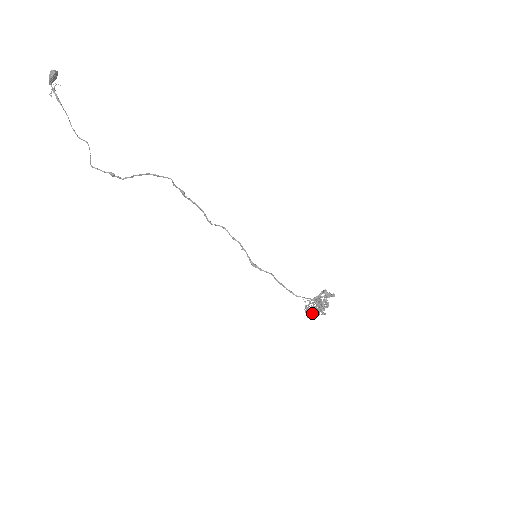
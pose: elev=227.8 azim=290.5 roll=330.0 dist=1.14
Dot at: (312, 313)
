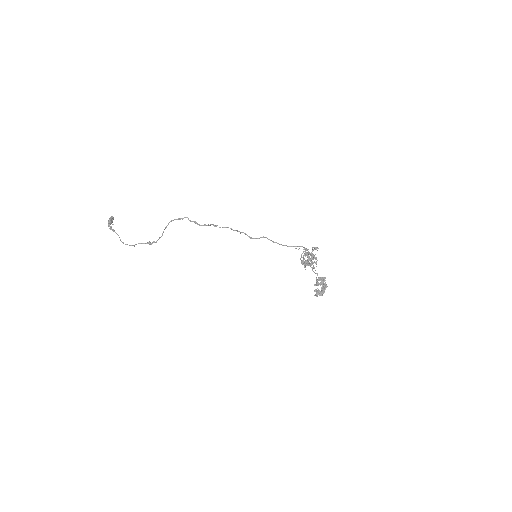
Dot at: (308, 265)
